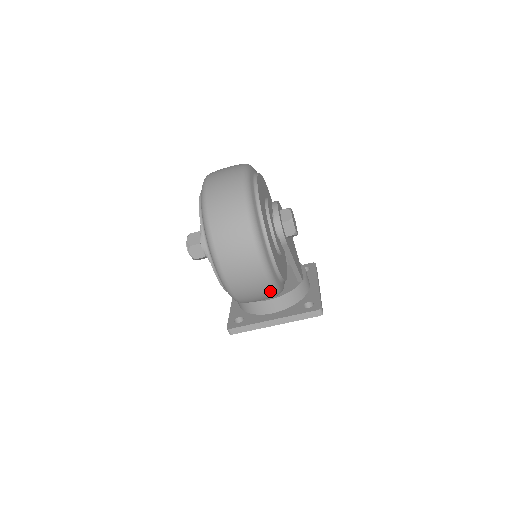
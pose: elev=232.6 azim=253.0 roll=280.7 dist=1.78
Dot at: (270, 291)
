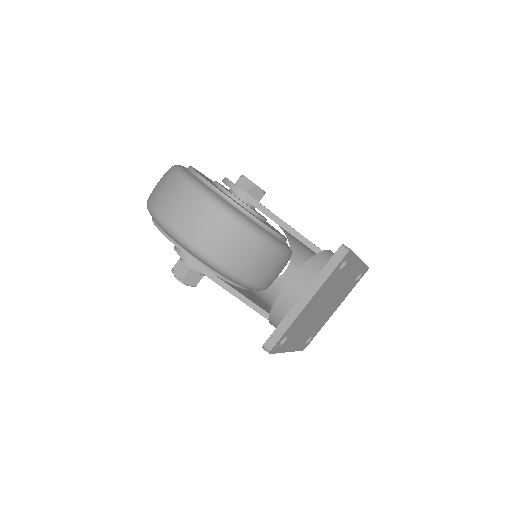
Dot at: (236, 225)
